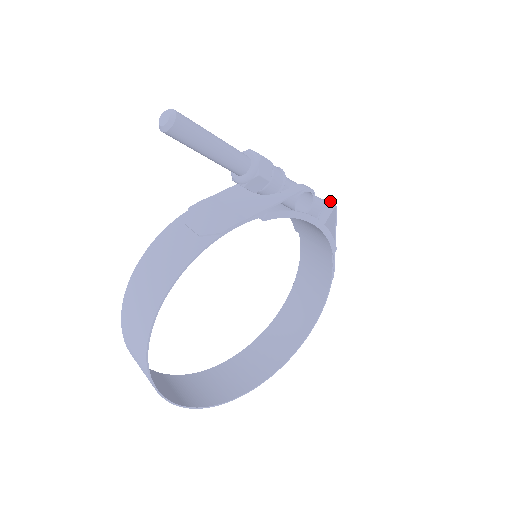
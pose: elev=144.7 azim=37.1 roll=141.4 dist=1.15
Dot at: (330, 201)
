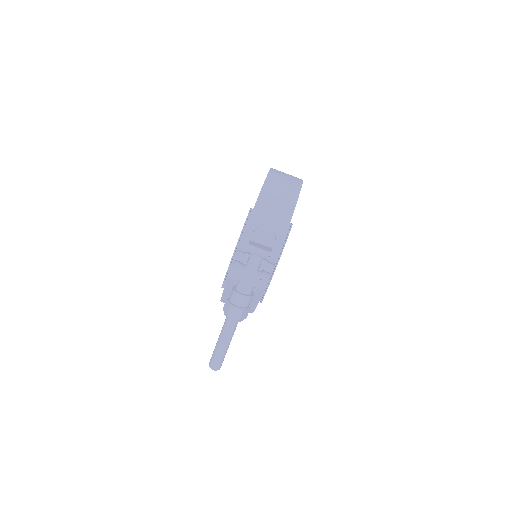
Dot at: (274, 258)
